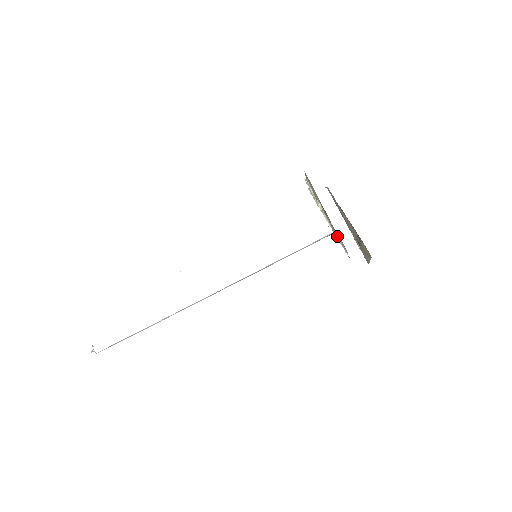
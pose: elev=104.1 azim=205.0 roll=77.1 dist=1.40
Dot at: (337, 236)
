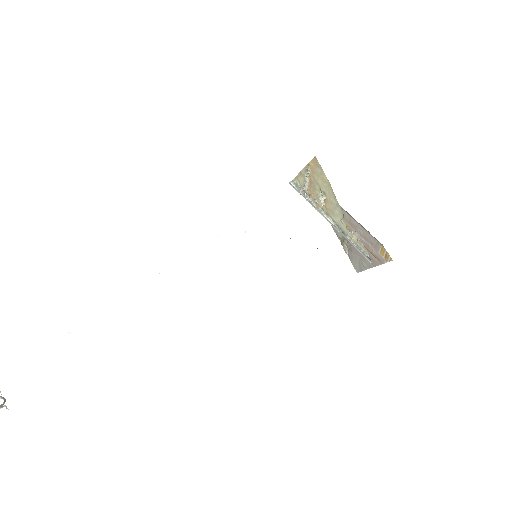
Dot at: (348, 236)
